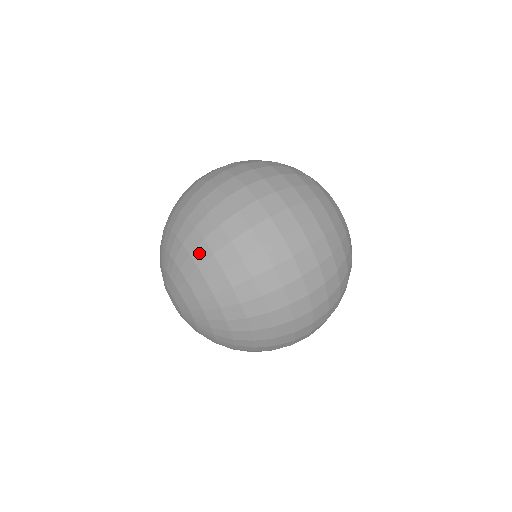
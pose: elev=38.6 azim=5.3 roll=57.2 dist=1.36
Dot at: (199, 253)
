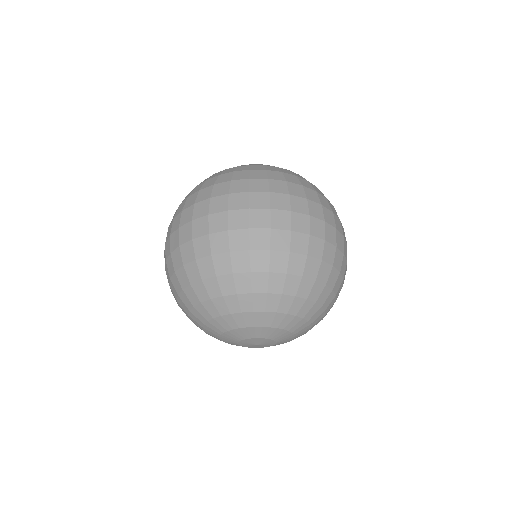
Dot at: (323, 297)
